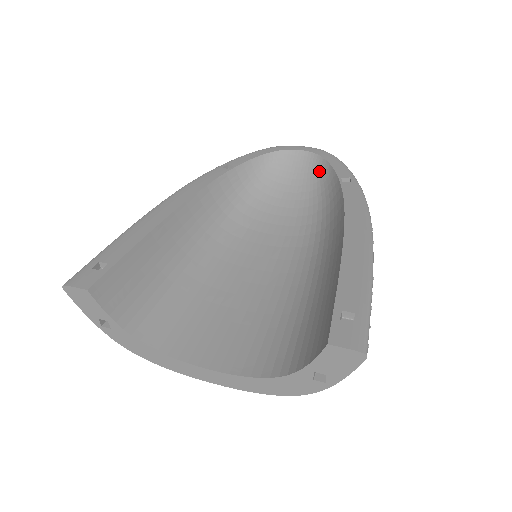
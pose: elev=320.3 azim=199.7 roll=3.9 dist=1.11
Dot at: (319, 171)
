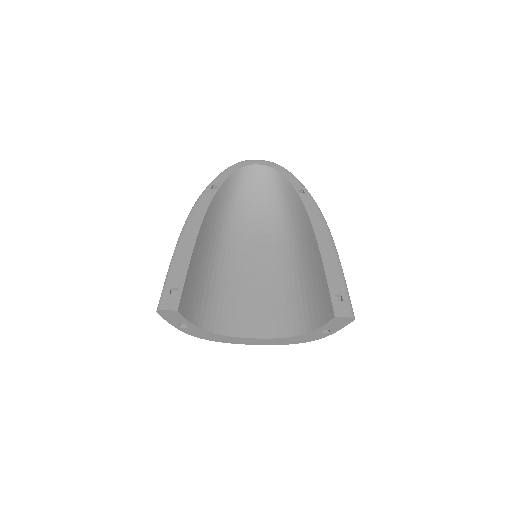
Dot at: (277, 181)
